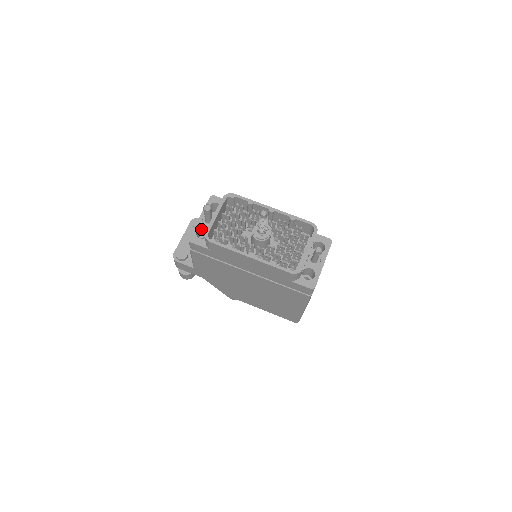
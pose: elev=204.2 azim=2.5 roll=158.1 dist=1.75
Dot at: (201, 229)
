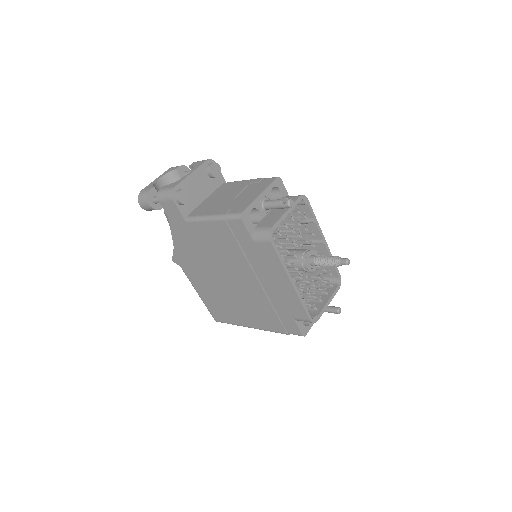
Dot at: (253, 208)
